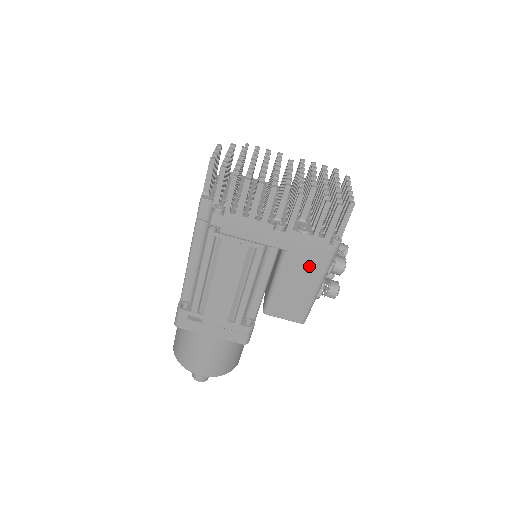
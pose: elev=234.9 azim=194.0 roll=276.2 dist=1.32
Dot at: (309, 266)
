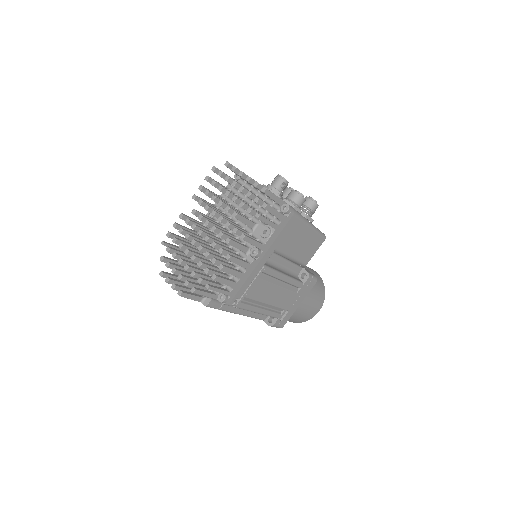
Dot at: (293, 233)
